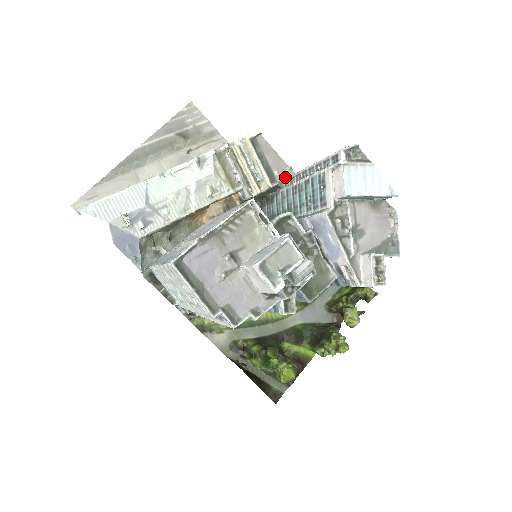
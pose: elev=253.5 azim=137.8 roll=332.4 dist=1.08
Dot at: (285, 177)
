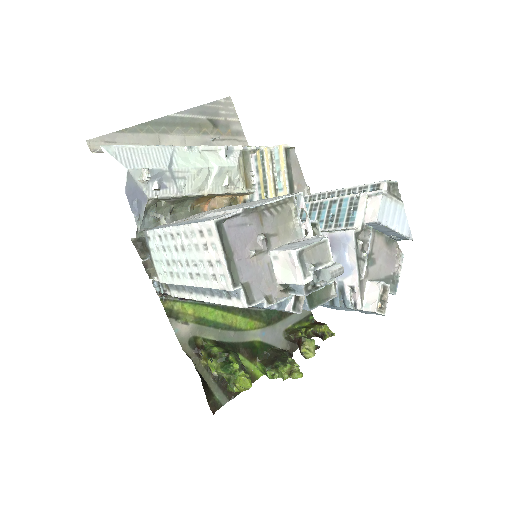
Dot at: occluded
